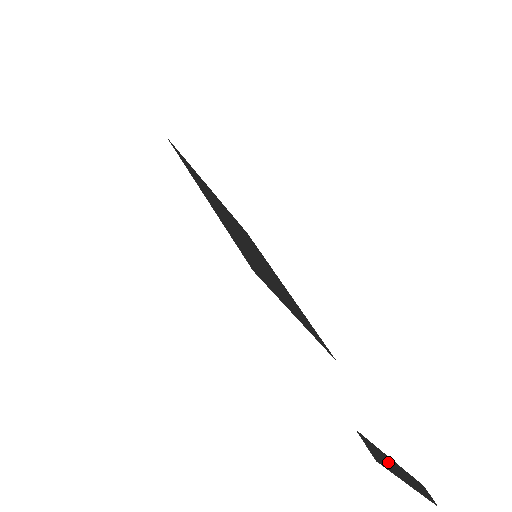
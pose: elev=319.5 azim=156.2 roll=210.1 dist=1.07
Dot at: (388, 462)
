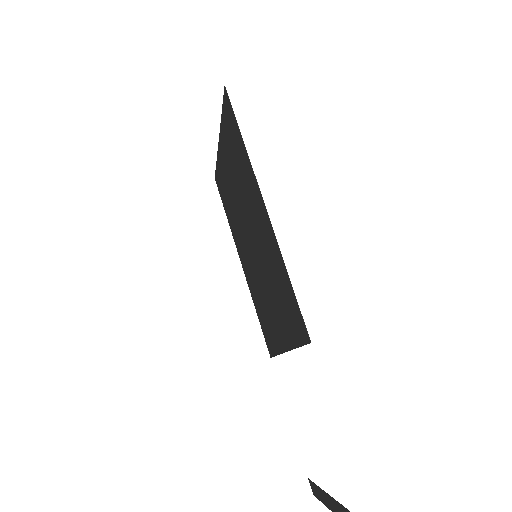
Dot at: out of frame
